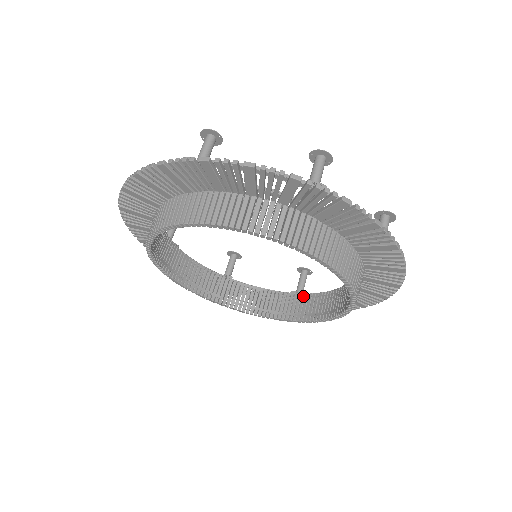
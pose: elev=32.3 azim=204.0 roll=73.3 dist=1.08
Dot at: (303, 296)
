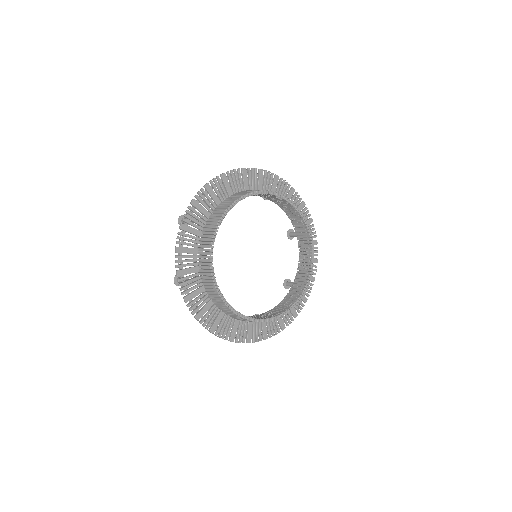
Dot at: (276, 306)
